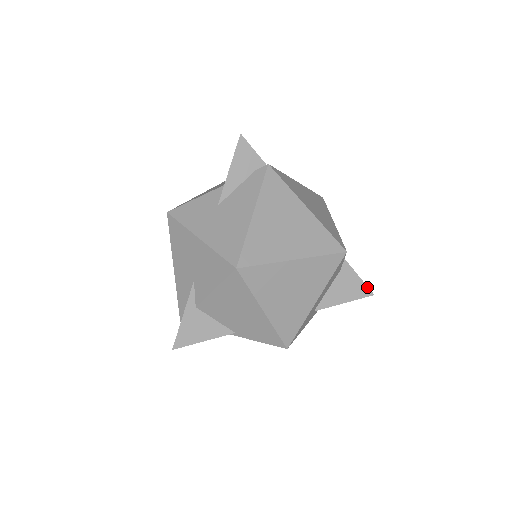
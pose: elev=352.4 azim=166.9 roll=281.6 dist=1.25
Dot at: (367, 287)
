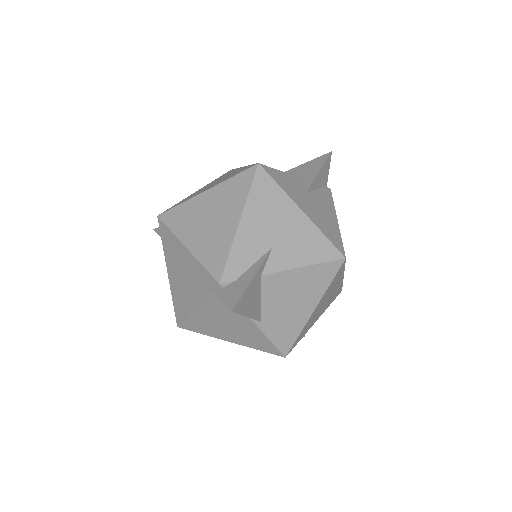
Dot at: occluded
